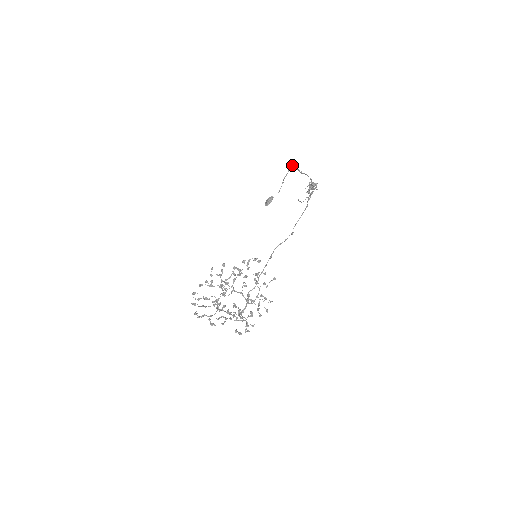
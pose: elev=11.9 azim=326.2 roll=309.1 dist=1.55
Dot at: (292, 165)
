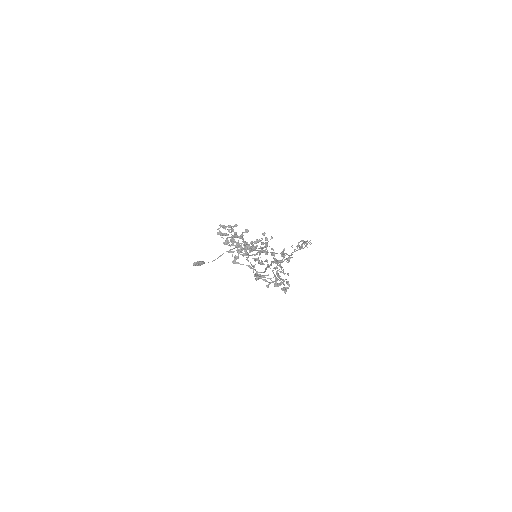
Dot at: occluded
